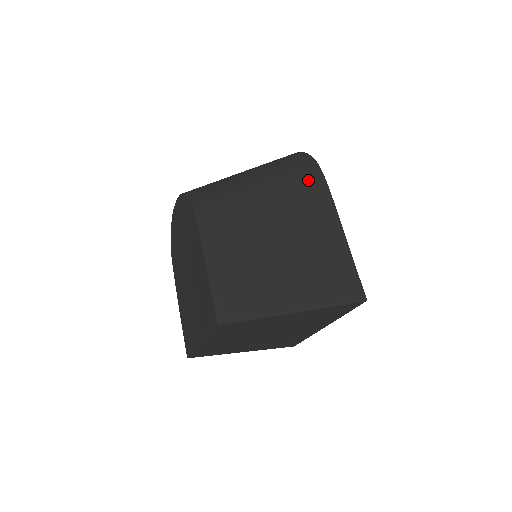
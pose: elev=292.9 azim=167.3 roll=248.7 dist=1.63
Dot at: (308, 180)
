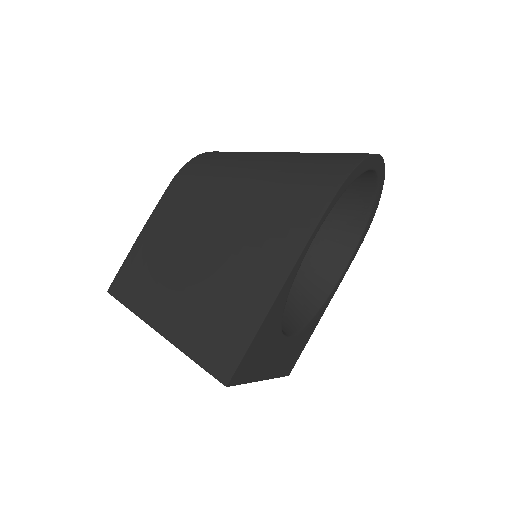
Dot at: (303, 200)
